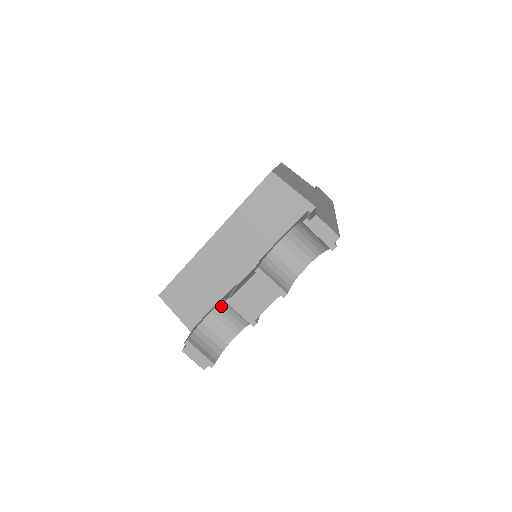
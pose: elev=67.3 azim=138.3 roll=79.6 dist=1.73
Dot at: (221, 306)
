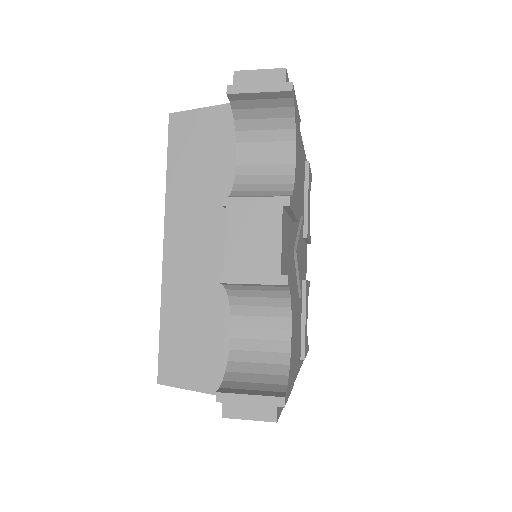
Dot at: (236, 315)
